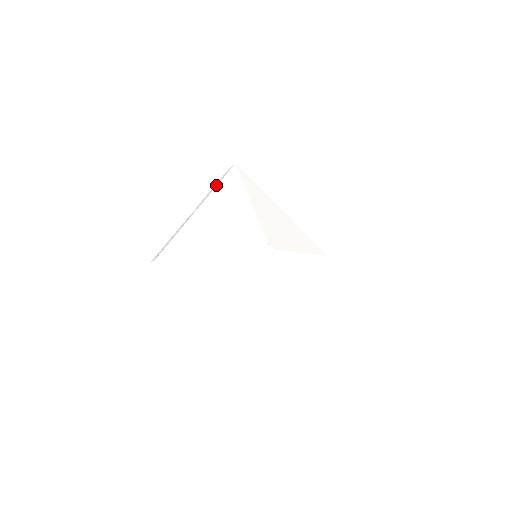
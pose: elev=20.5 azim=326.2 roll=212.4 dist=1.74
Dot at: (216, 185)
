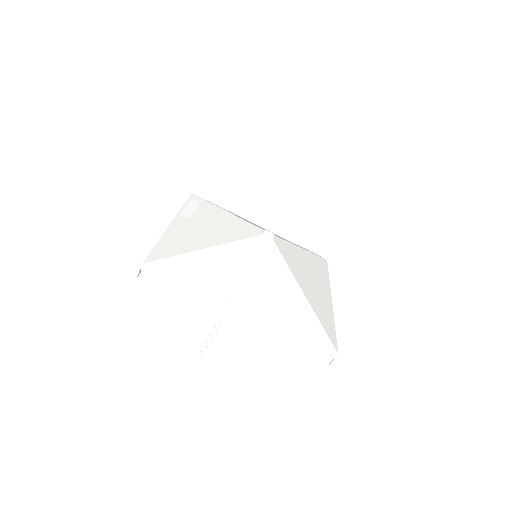
Dot at: occluded
